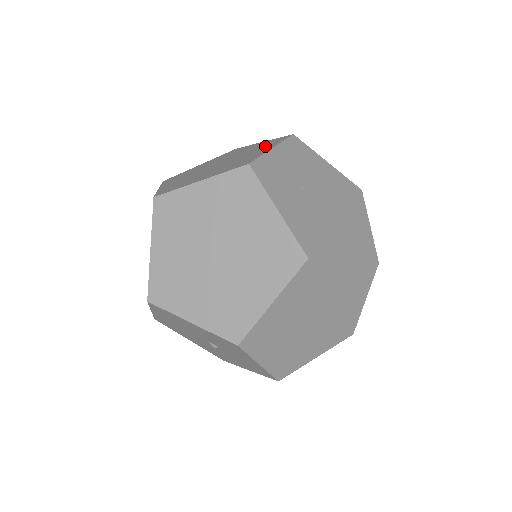
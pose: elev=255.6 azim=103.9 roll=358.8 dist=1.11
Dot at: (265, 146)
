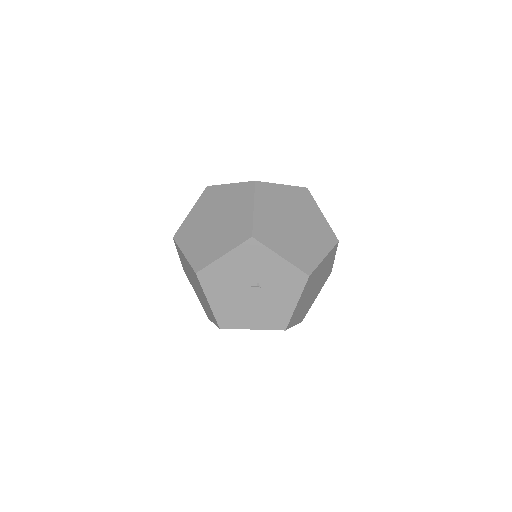
Dot at: occluded
